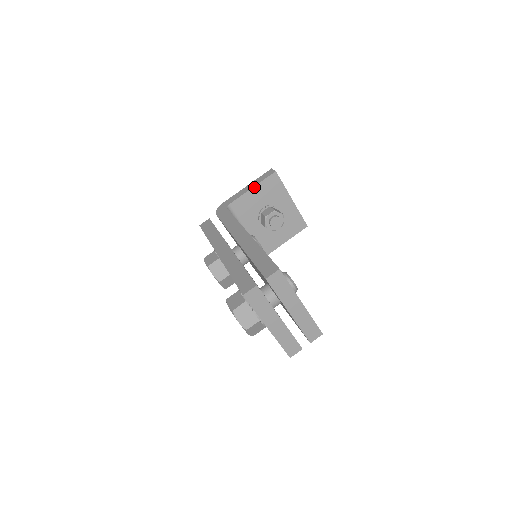
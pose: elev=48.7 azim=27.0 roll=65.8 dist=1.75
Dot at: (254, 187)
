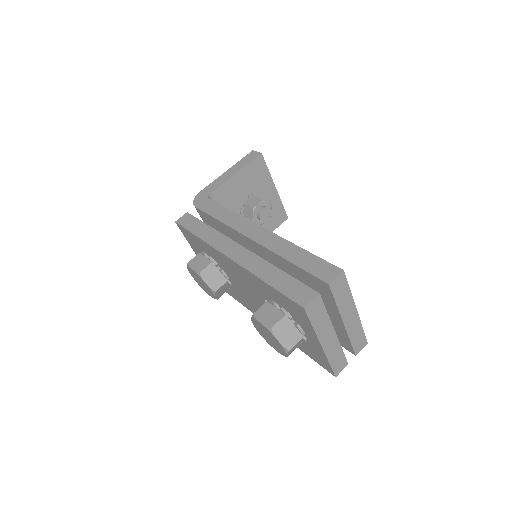
Dot at: (238, 172)
